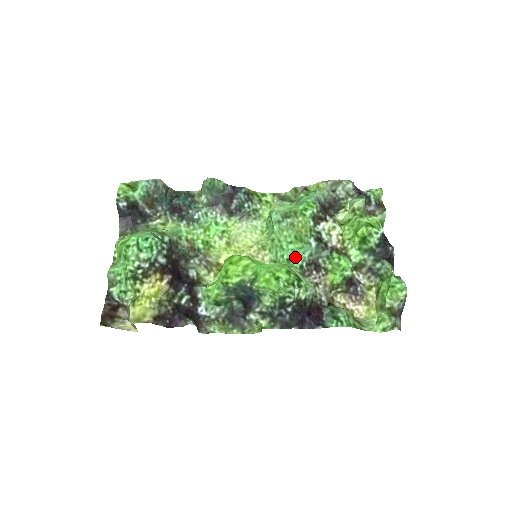
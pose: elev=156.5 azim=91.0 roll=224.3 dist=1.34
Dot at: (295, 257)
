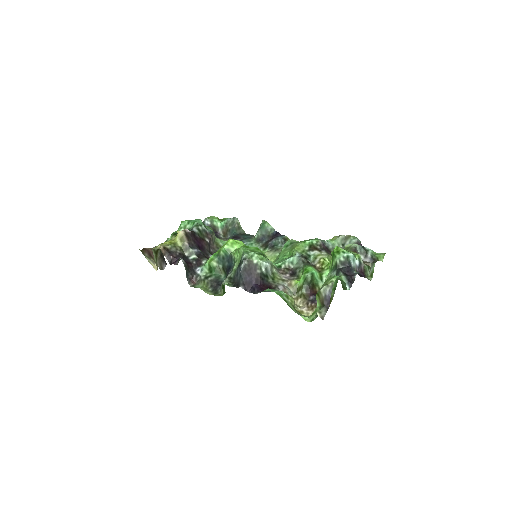
Dot at: (280, 261)
